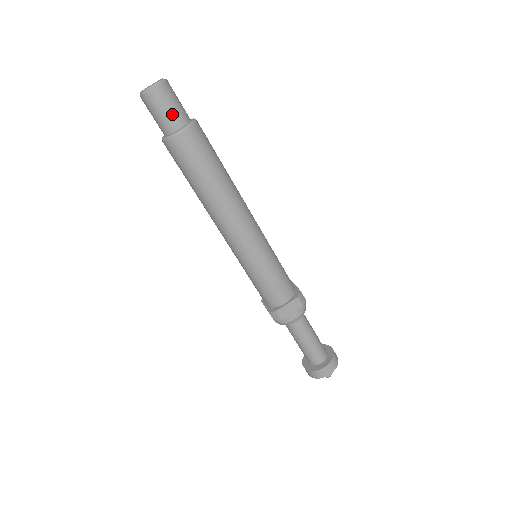
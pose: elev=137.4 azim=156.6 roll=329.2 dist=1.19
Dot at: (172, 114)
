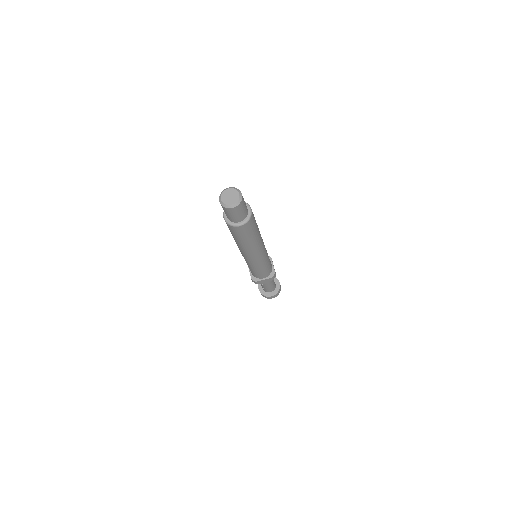
Dot at: (238, 217)
